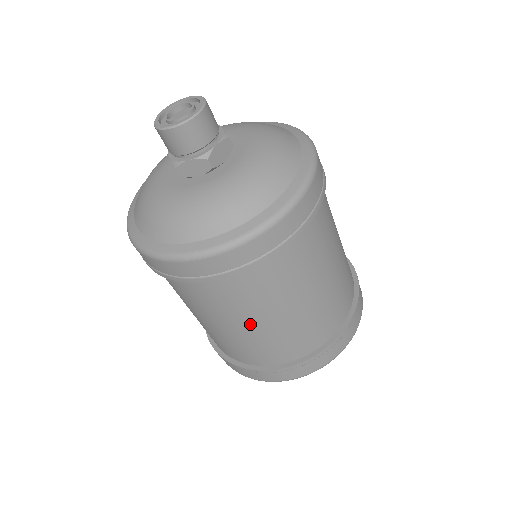
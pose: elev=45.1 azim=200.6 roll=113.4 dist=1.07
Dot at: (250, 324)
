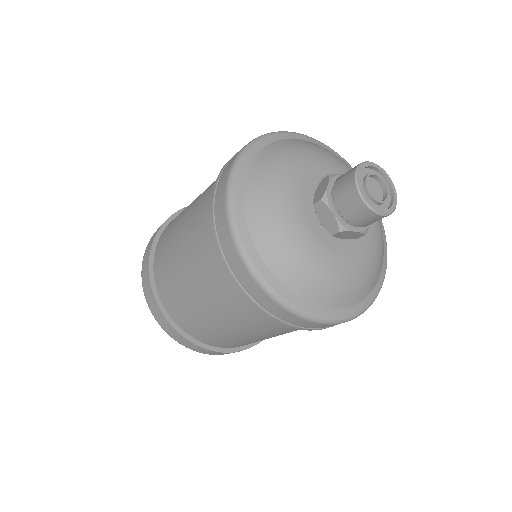
Dot at: (199, 298)
